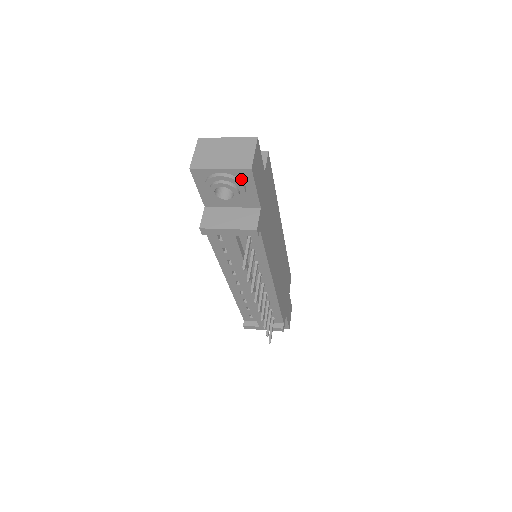
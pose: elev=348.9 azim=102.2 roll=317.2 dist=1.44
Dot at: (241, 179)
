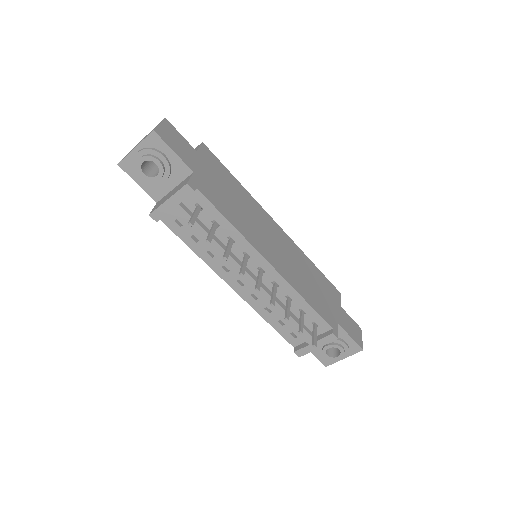
Dot at: (156, 148)
